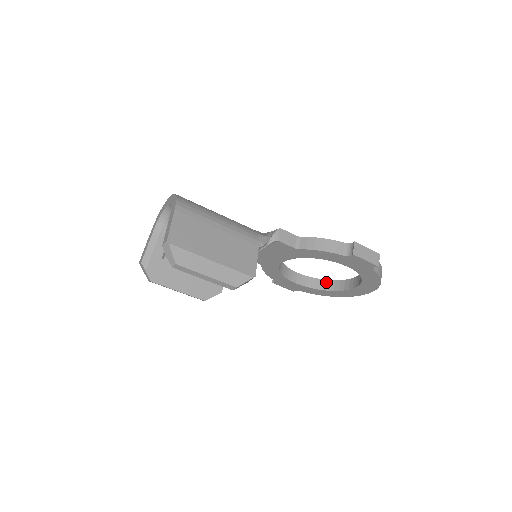
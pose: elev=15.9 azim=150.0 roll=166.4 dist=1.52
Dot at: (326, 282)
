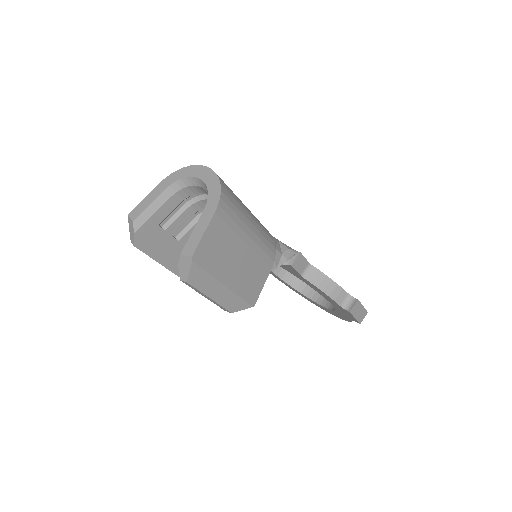
Dot at: (293, 277)
